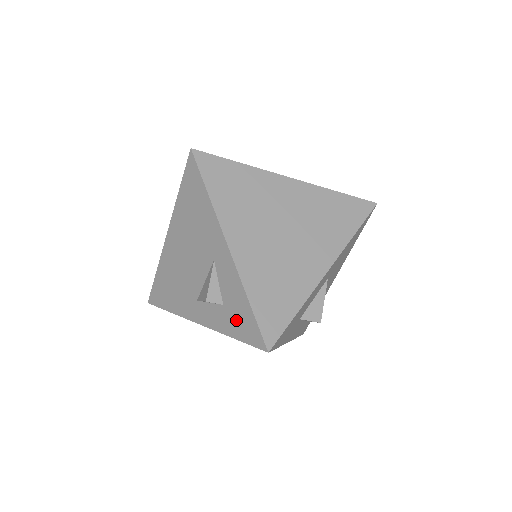
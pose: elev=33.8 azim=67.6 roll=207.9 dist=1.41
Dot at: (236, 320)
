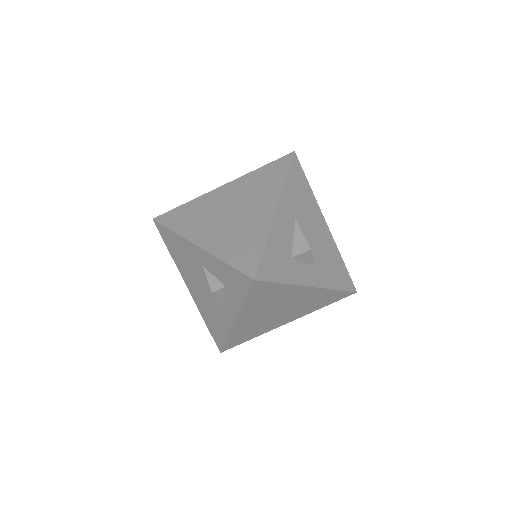
Dot at: (234, 286)
